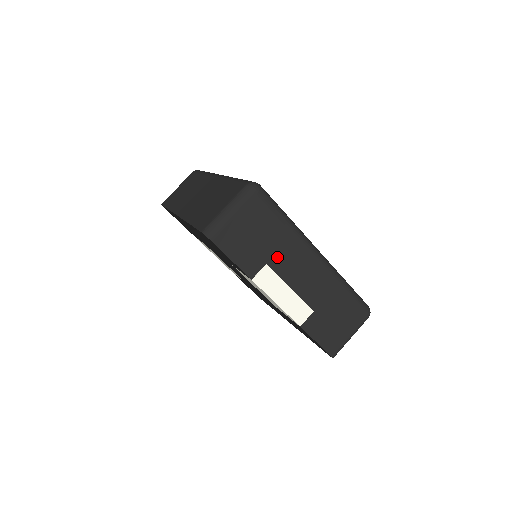
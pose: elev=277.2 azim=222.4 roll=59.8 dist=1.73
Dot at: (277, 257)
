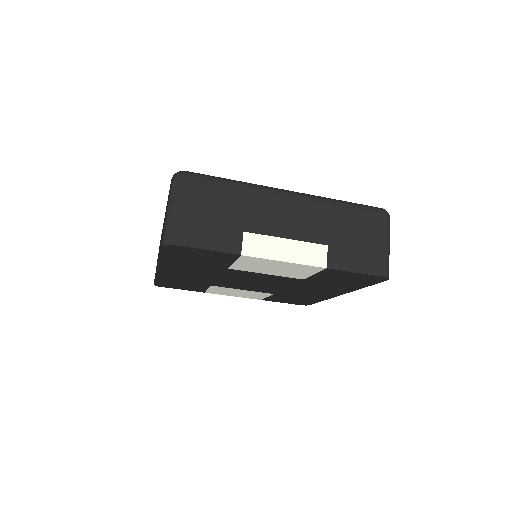
Dot at: (249, 219)
